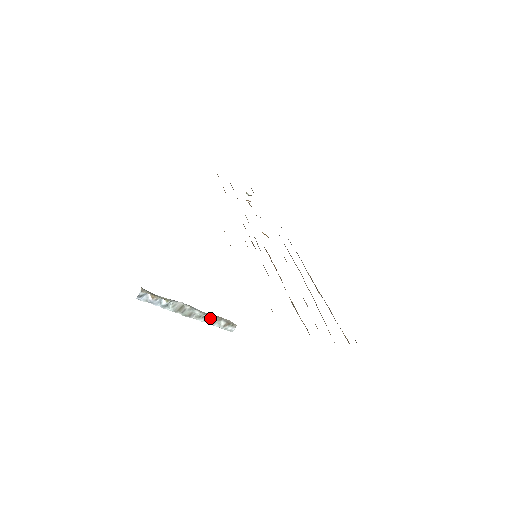
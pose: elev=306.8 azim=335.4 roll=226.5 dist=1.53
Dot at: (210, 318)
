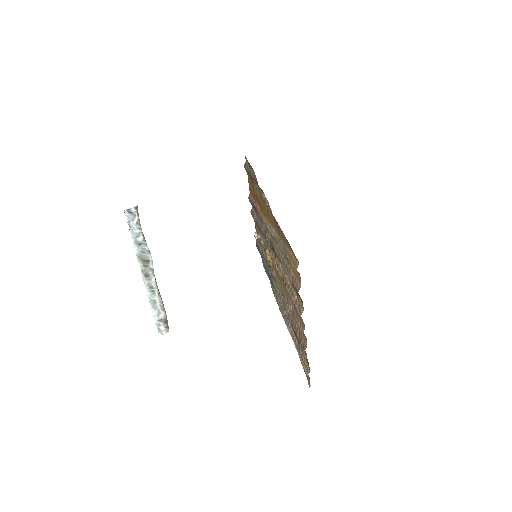
Dot at: (157, 298)
